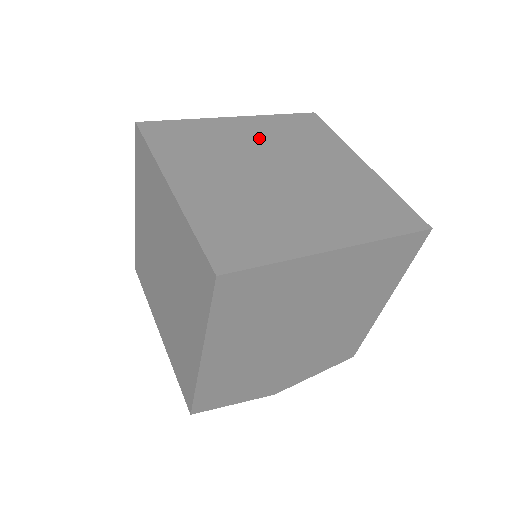
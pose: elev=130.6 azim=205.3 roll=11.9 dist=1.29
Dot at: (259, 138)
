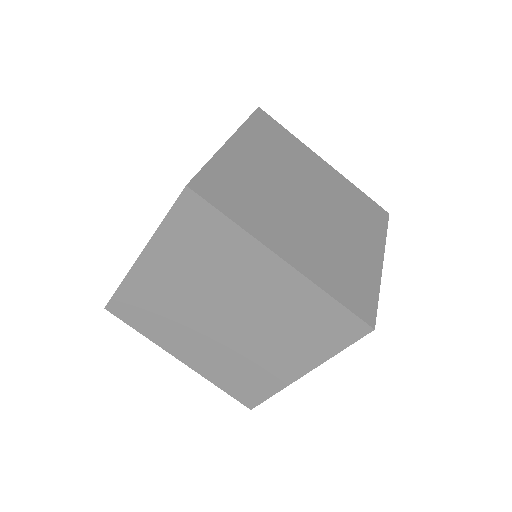
Dot at: (180, 278)
